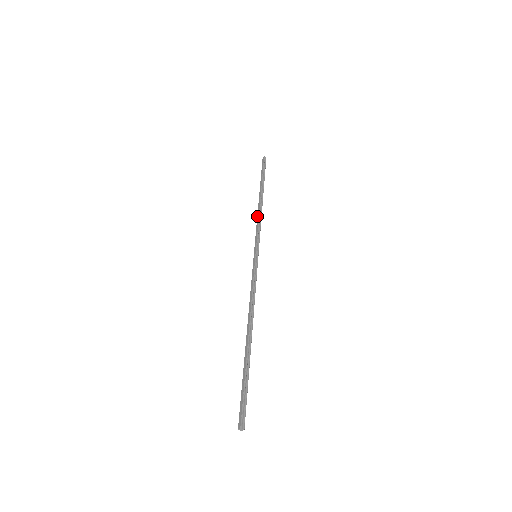
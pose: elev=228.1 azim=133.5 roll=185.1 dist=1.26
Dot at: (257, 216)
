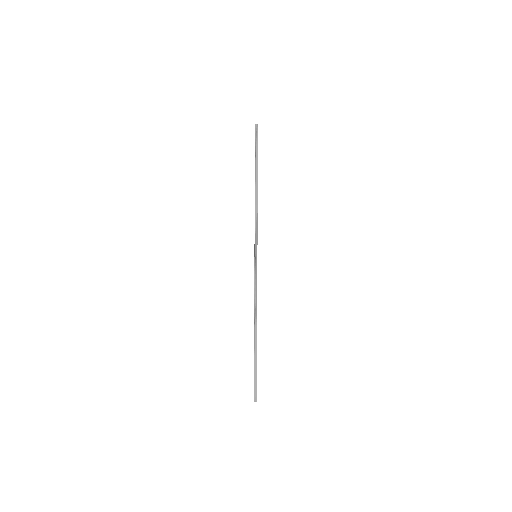
Dot at: occluded
